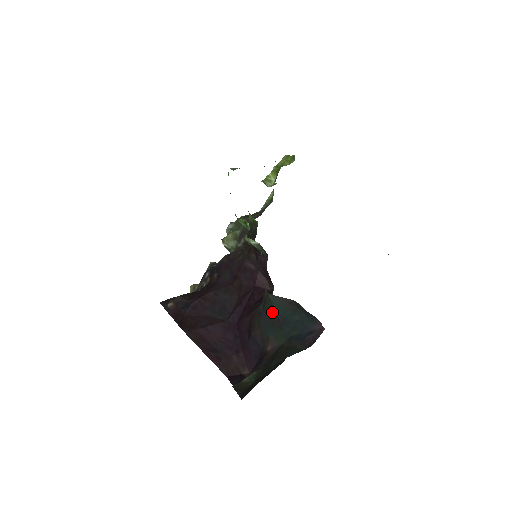
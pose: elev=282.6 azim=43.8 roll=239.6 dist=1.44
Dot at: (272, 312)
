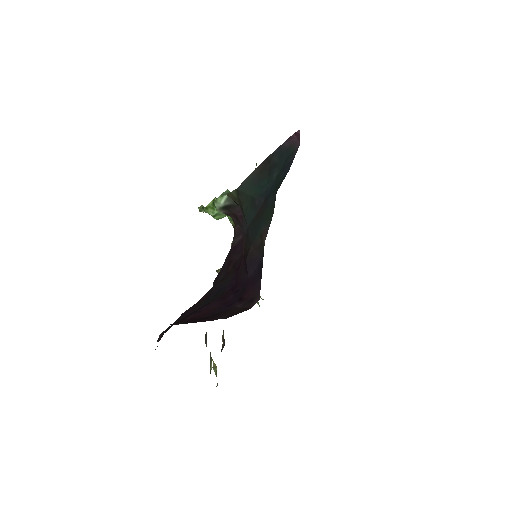
Dot at: (252, 206)
